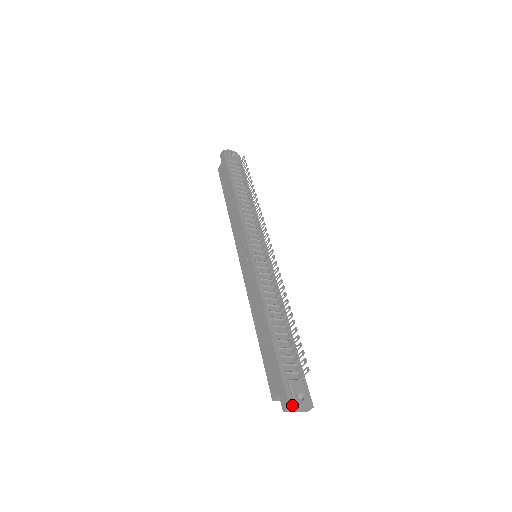
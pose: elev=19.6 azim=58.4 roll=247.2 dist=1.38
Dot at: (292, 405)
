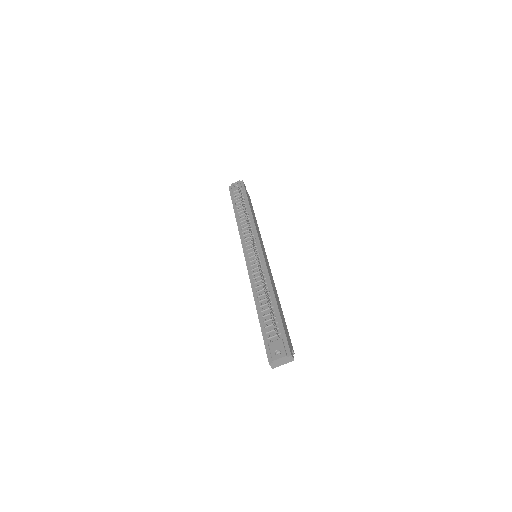
Dot at: (271, 362)
